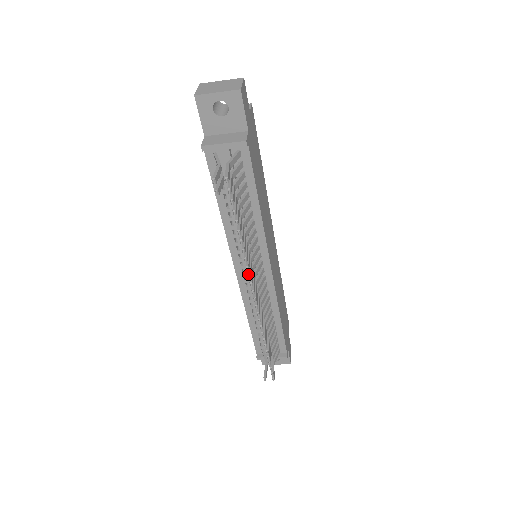
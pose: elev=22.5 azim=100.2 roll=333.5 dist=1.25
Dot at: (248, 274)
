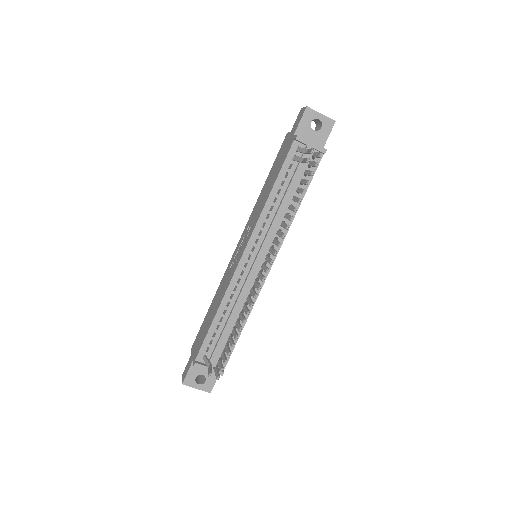
Dot at: occluded
